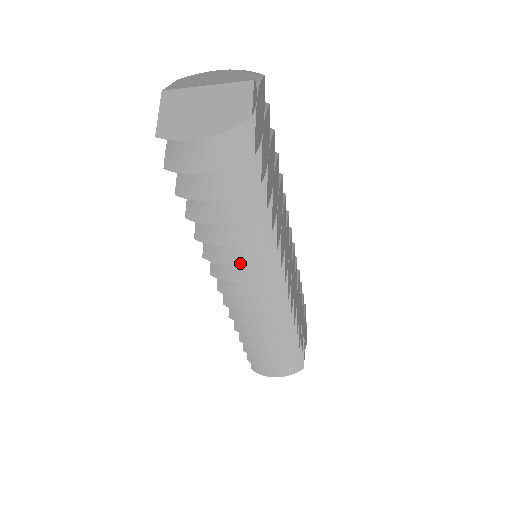
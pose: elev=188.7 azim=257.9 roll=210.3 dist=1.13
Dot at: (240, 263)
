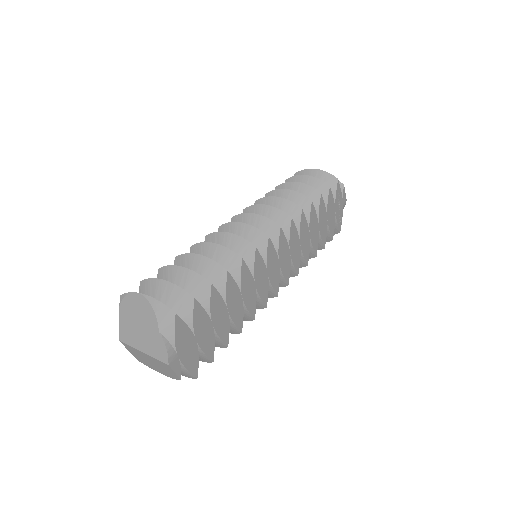
Dot at: occluded
